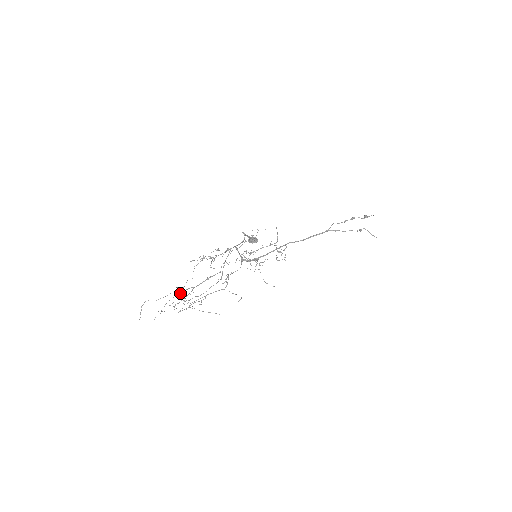
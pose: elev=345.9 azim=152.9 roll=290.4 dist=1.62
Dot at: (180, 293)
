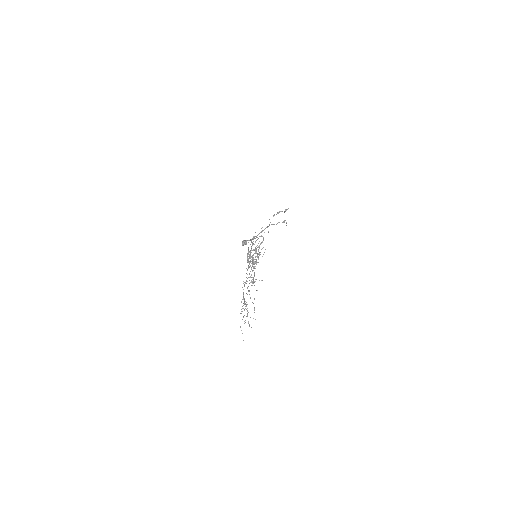
Dot at: occluded
